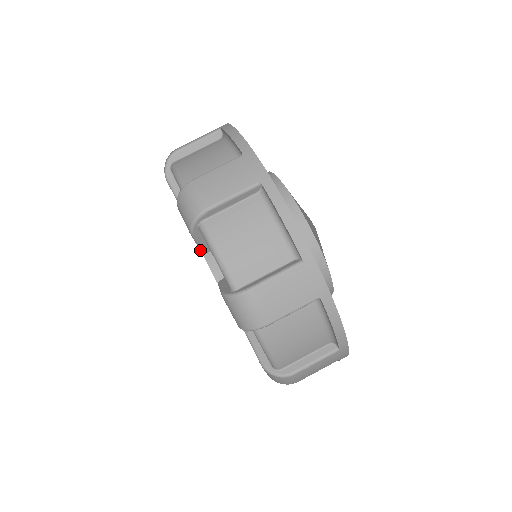
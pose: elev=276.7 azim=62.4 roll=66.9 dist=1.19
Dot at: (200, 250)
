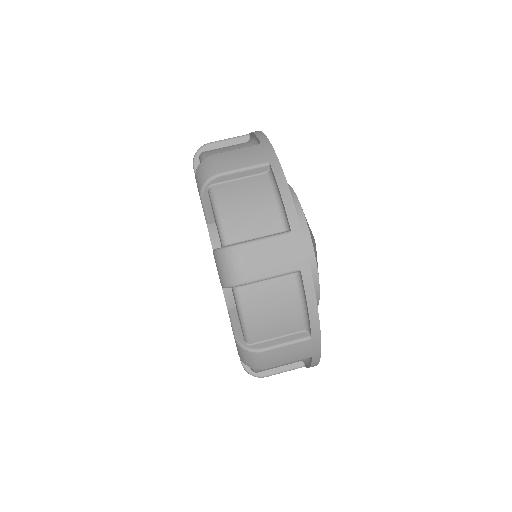
Dot at: occluded
